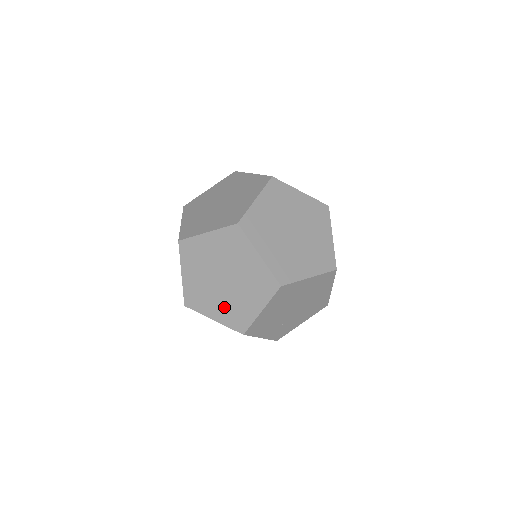
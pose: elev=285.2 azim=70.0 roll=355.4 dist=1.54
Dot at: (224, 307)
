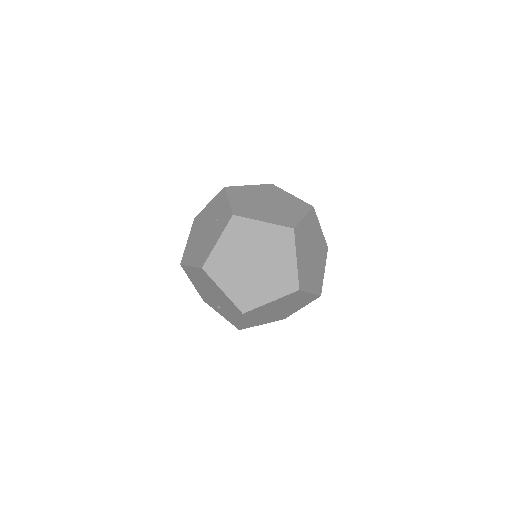
Dot at: (274, 318)
